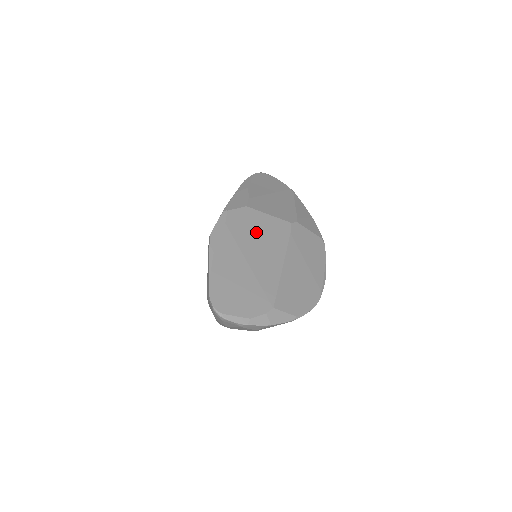
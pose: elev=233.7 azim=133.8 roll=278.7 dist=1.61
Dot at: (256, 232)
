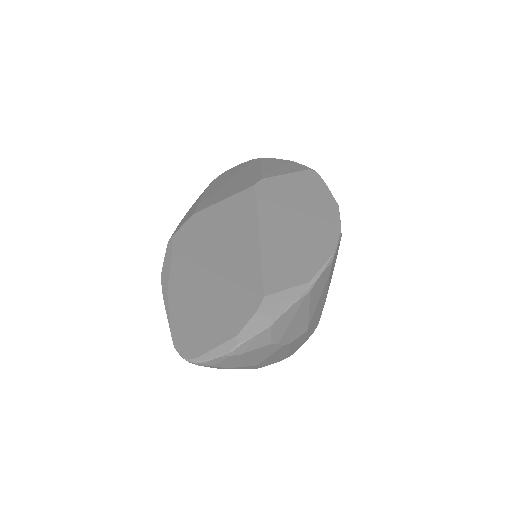
Dot at: (212, 230)
